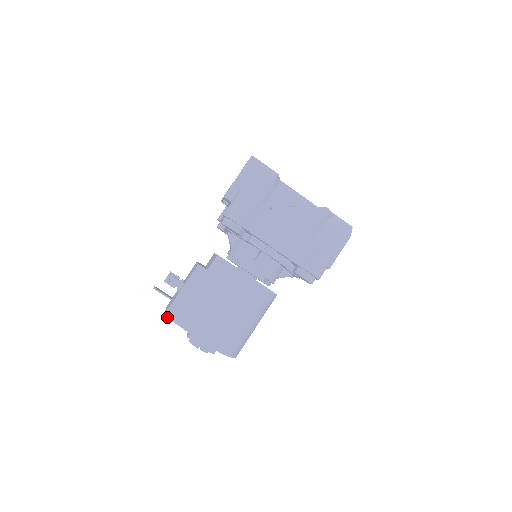
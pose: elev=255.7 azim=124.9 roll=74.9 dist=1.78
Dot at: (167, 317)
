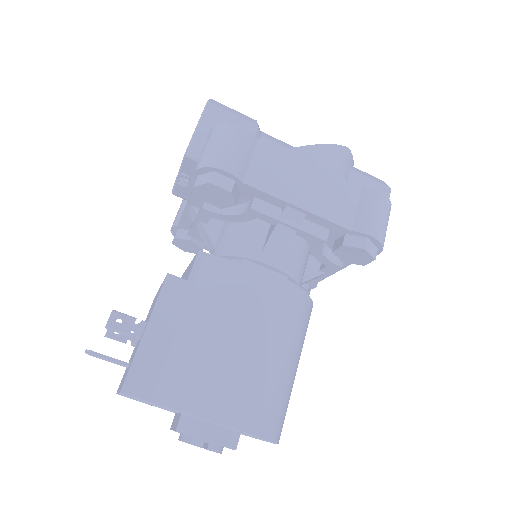
Dot at: (128, 393)
